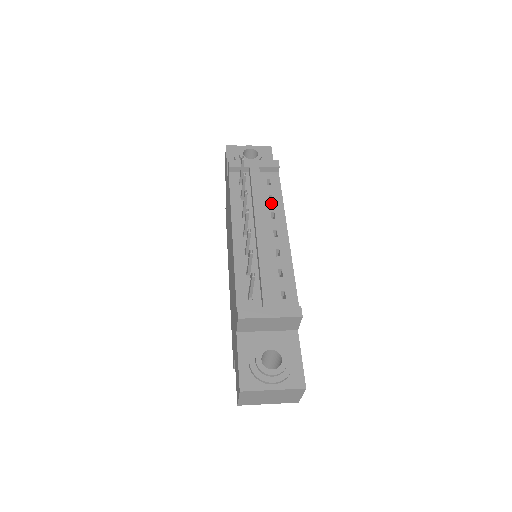
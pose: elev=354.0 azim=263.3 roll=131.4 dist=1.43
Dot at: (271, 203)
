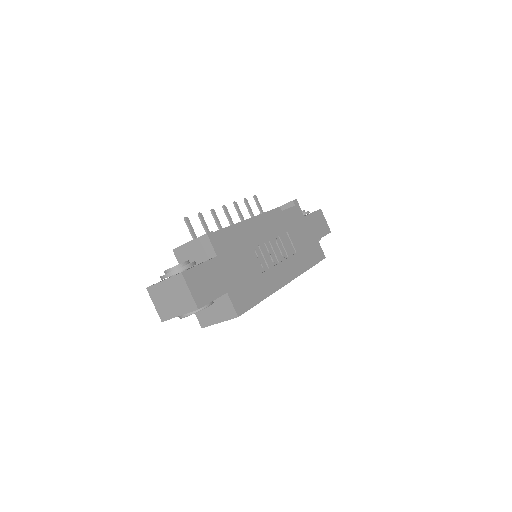
Dot at: occluded
